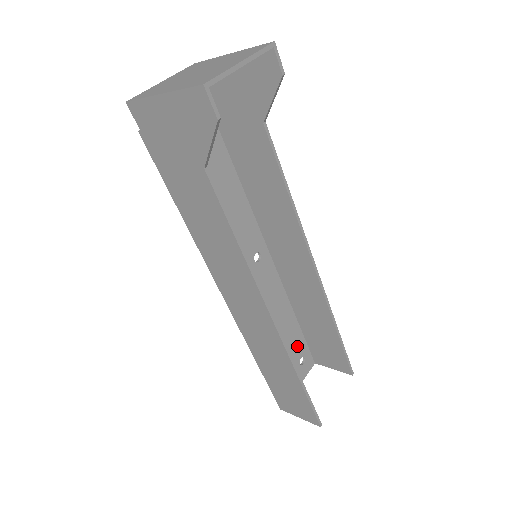
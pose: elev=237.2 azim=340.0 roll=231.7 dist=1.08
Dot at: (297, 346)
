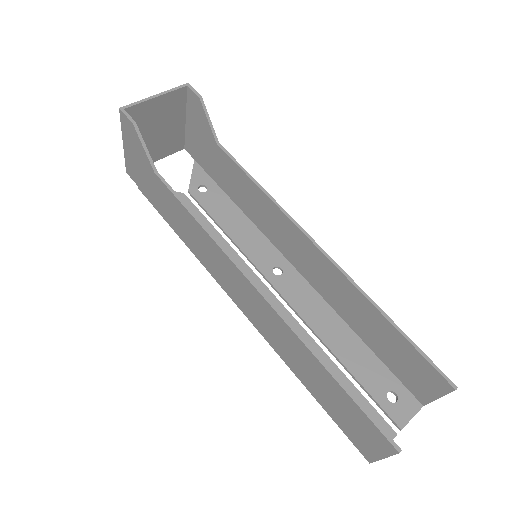
Dot at: (374, 375)
